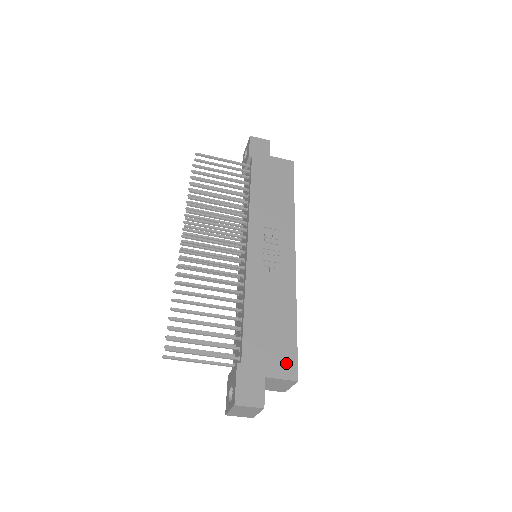
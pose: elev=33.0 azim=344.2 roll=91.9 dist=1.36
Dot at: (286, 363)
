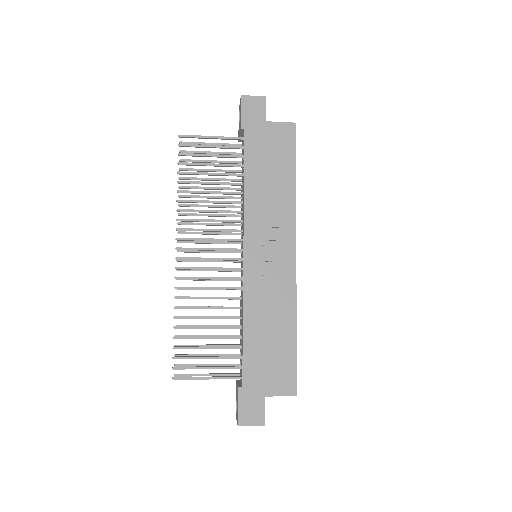
Dot at: (285, 380)
